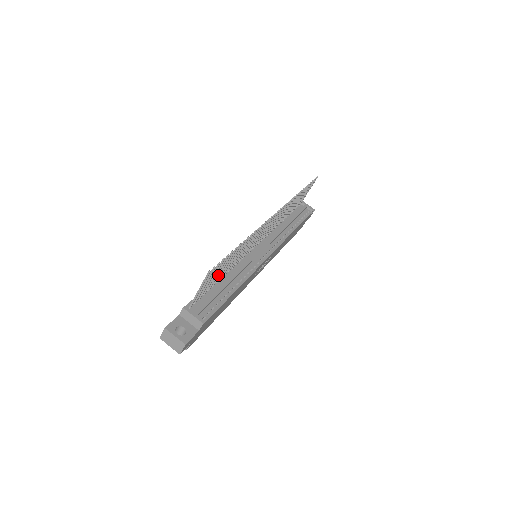
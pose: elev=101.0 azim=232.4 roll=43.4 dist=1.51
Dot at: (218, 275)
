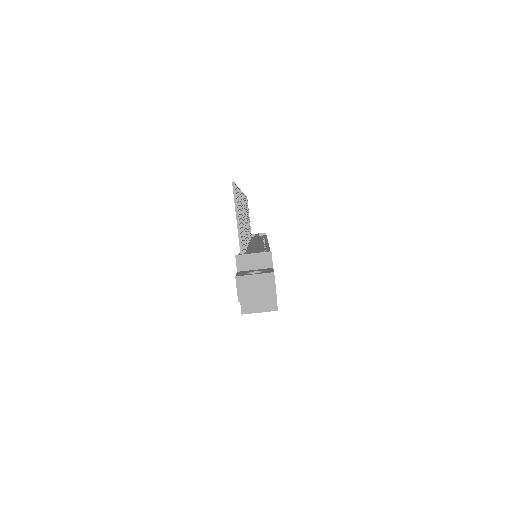
Dot at: occluded
